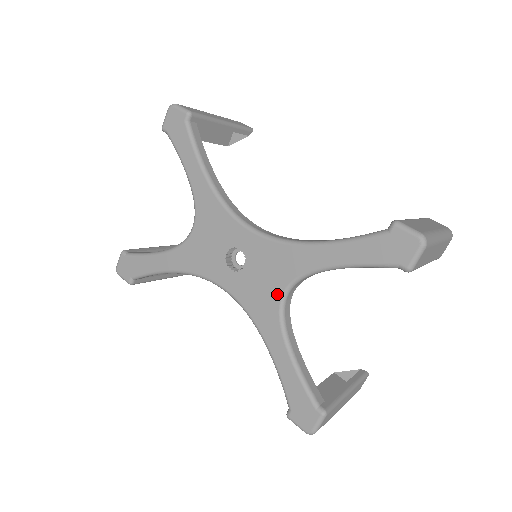
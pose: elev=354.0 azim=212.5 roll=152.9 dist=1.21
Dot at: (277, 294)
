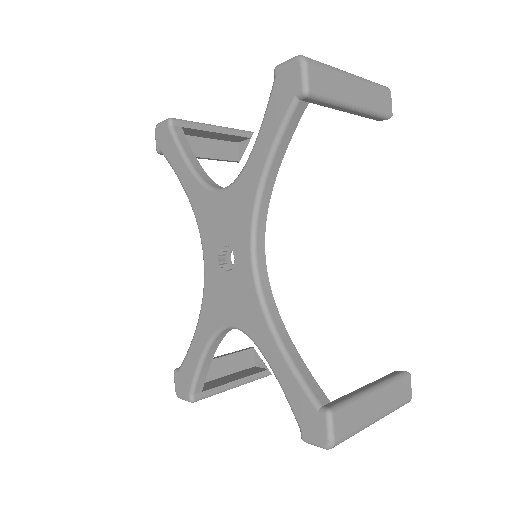
Dot at: (227, 319)
